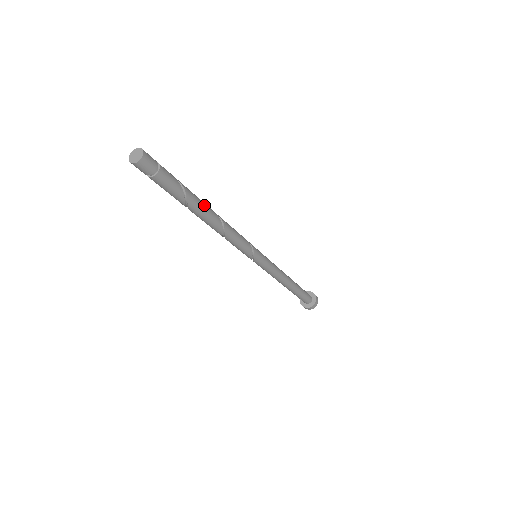
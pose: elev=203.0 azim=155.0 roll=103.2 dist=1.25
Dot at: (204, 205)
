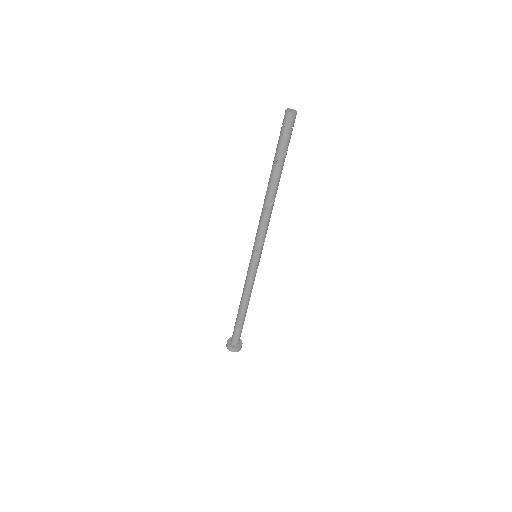
Dot at: (278, 180)
